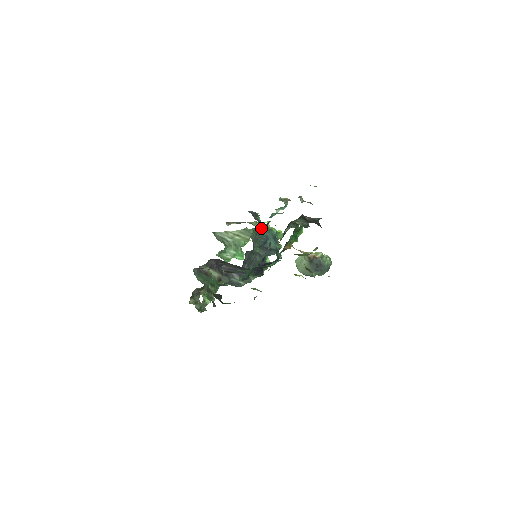
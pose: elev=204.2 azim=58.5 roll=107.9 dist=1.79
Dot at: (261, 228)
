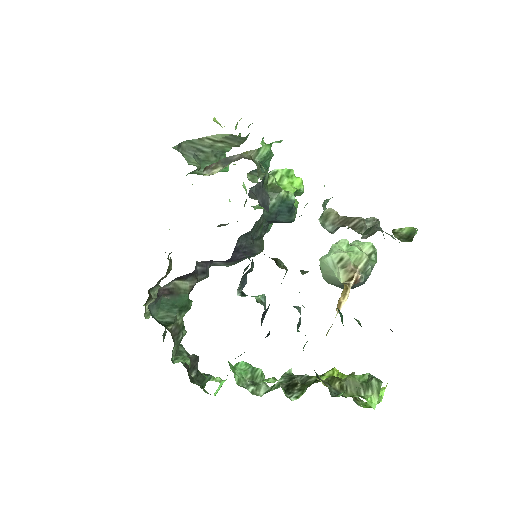
Dot at: occluded
